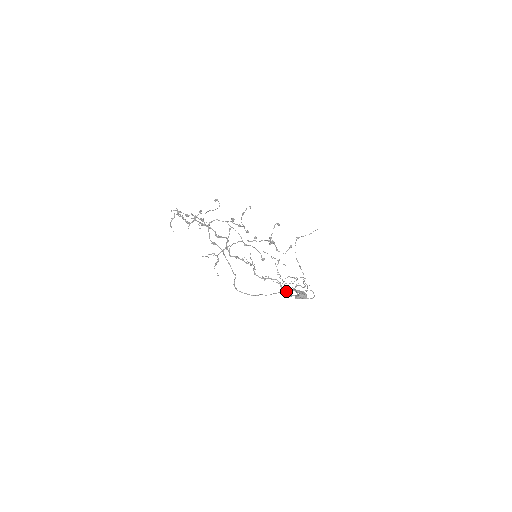
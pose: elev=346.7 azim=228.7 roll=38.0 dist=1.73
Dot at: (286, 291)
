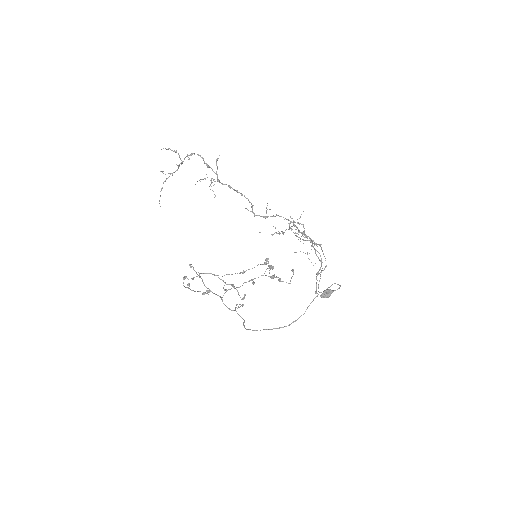
Dot at: occluded
